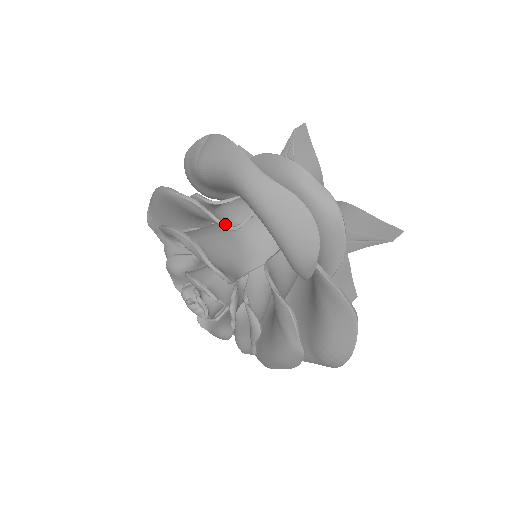
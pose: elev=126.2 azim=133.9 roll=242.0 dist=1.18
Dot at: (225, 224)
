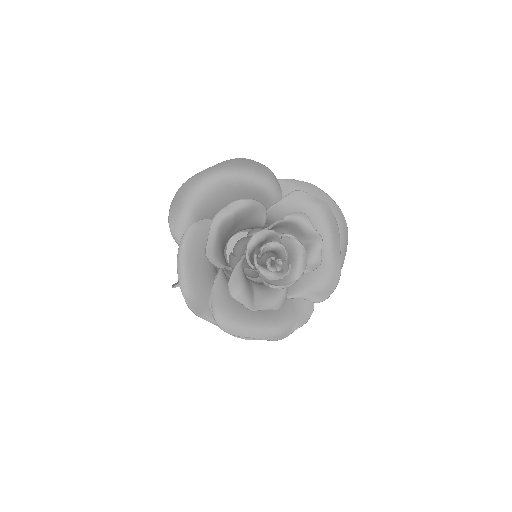
Dot at: occluded
